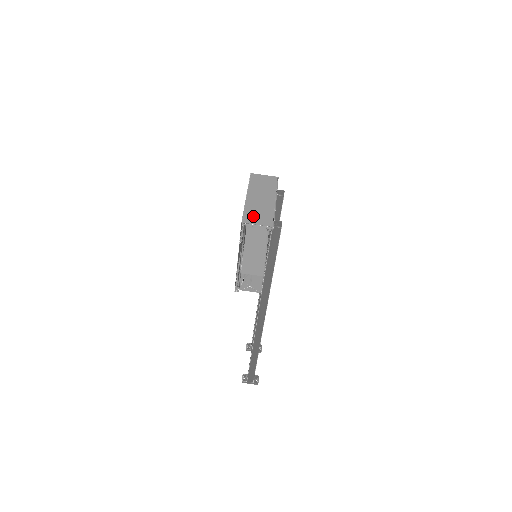
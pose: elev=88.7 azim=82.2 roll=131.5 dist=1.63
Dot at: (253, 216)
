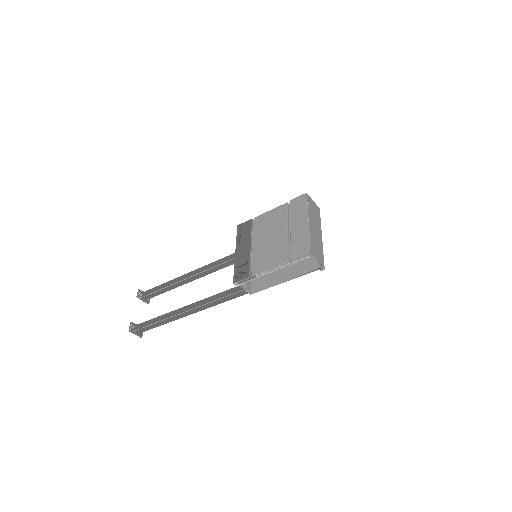
Dot at: (315, 250)
